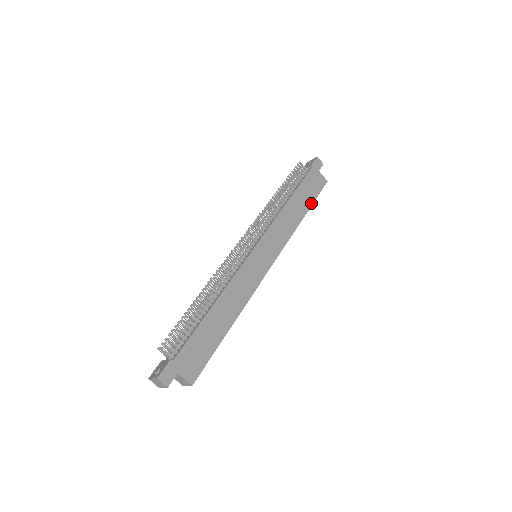
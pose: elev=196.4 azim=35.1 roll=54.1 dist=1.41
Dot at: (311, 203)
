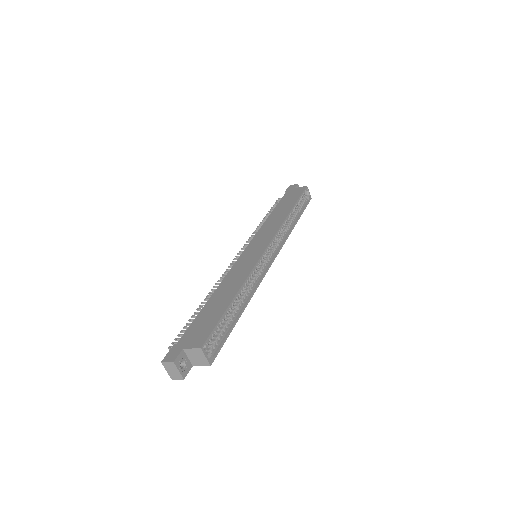
Dot at: (295, 202)
